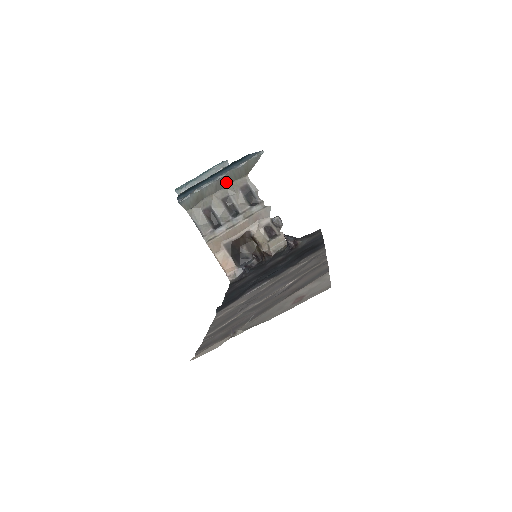
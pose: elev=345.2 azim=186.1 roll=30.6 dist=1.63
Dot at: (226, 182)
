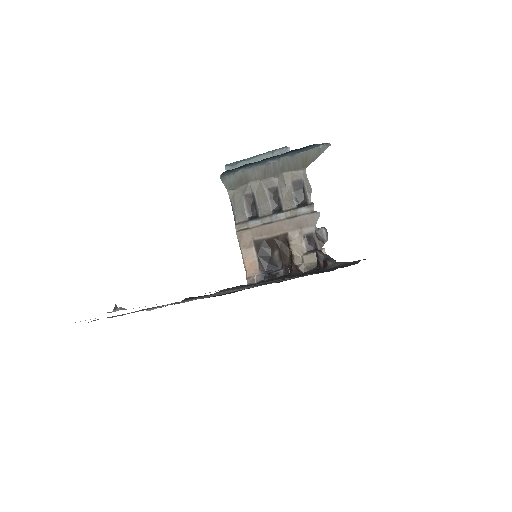
Dot at: (278, 170)
